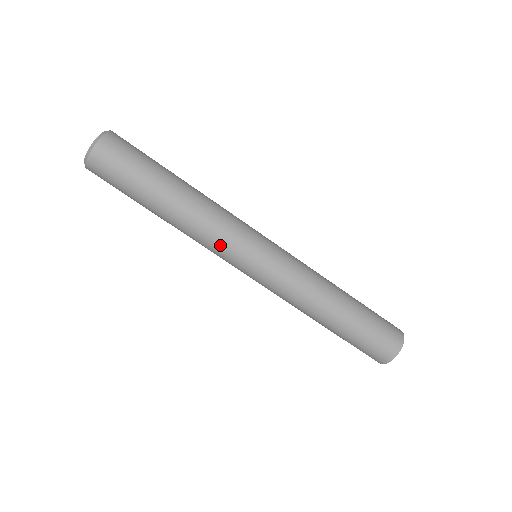
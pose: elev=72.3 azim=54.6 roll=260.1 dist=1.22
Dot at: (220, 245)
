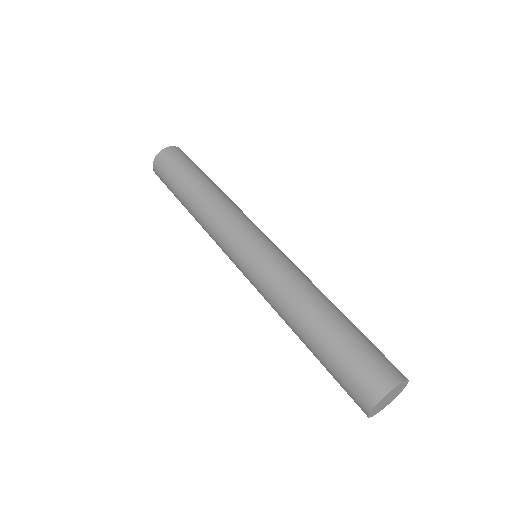
Dot at: (227, 223)
